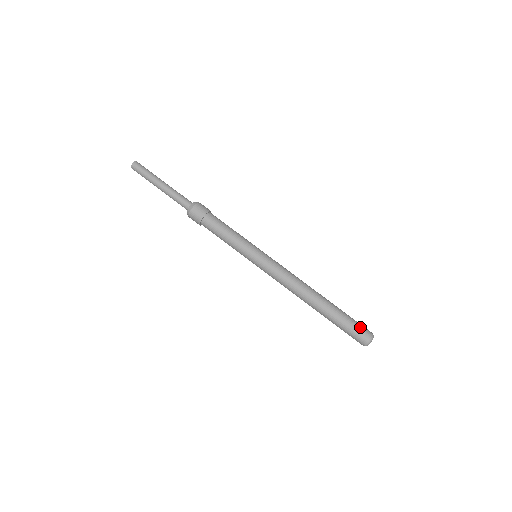
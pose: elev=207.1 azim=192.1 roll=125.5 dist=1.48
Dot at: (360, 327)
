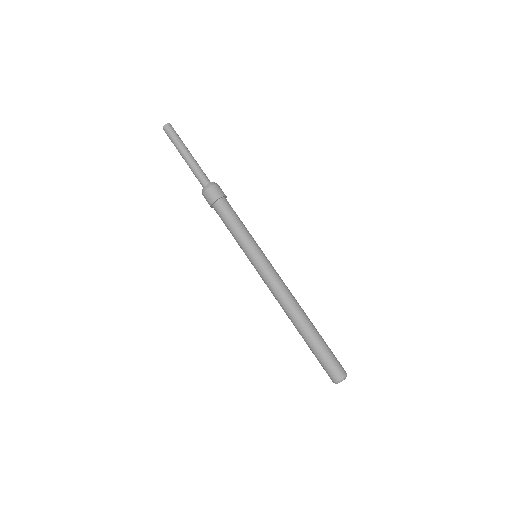
Dot at: (328, 368)
